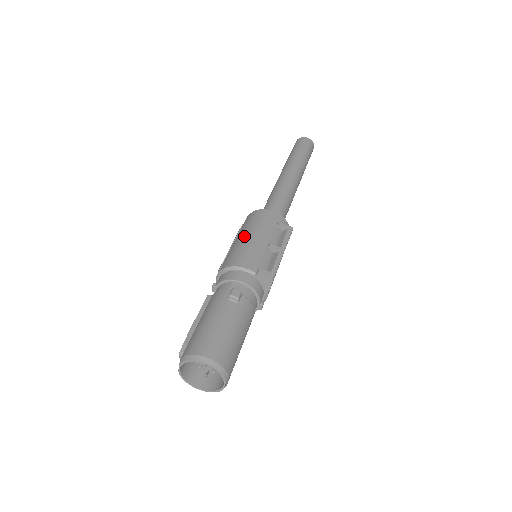
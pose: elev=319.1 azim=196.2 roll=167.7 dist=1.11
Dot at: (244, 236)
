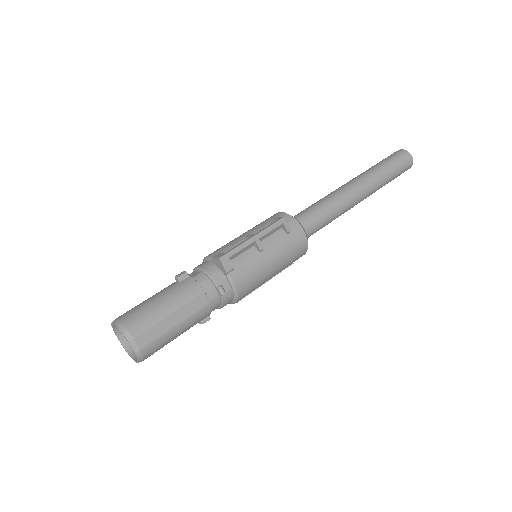
Dot at: occluded
